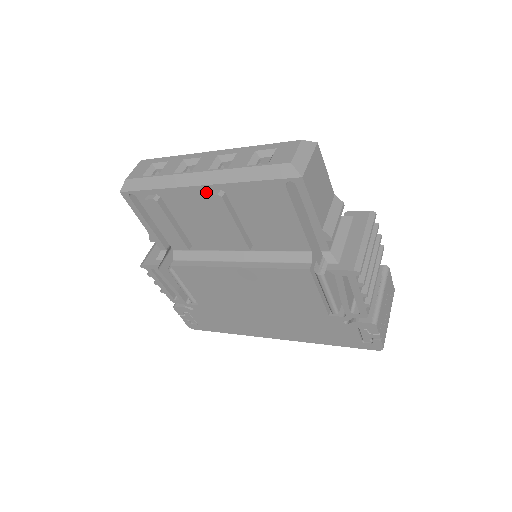
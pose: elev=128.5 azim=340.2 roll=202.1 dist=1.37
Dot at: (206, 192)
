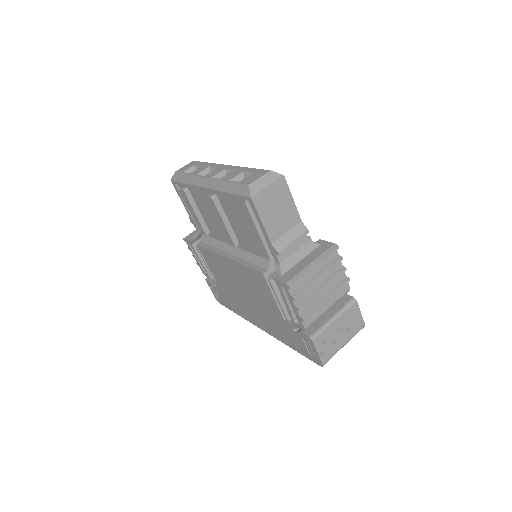
Dot at: (209, 193)
